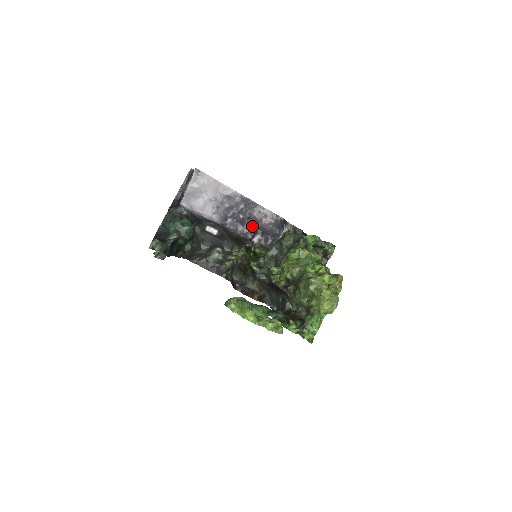
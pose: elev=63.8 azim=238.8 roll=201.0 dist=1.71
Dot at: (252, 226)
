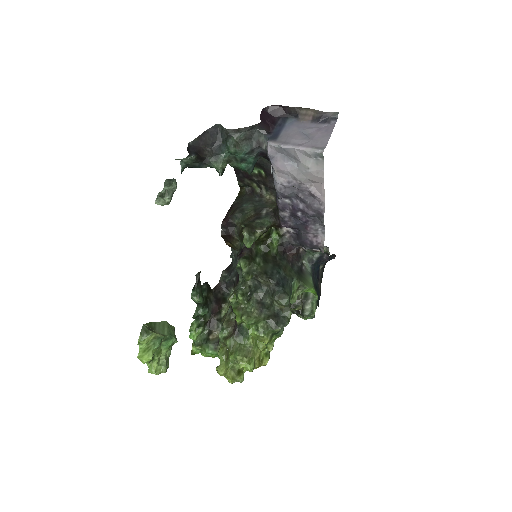
Dot at: (296, 225)
